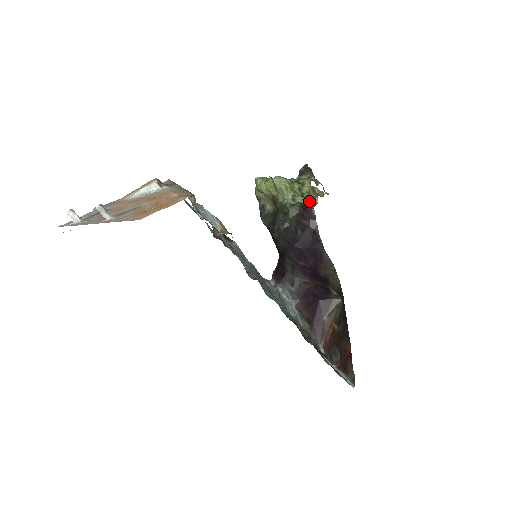
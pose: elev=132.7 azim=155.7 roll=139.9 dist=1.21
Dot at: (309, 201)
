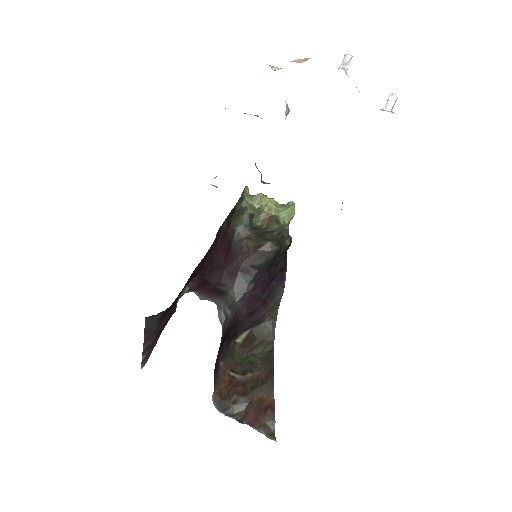
Dot at: occluded
